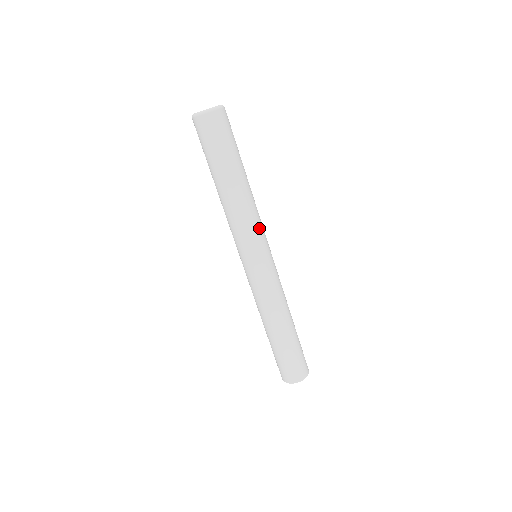
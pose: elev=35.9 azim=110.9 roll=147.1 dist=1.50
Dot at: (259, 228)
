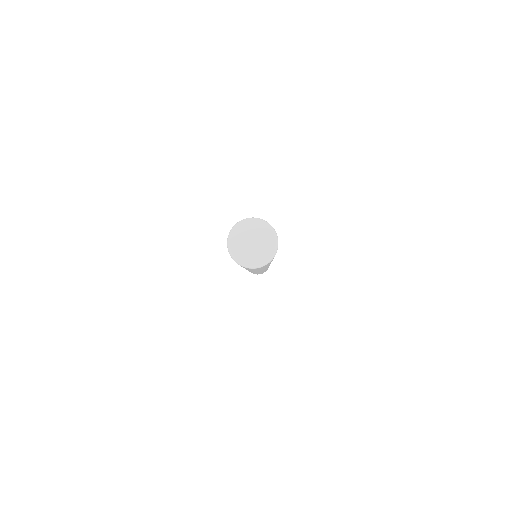
Dot at: occluded
